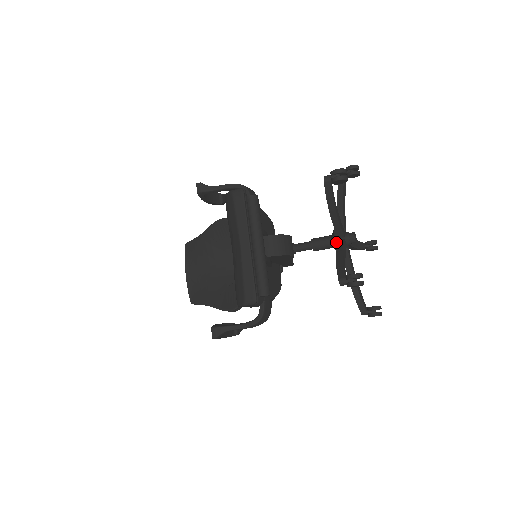
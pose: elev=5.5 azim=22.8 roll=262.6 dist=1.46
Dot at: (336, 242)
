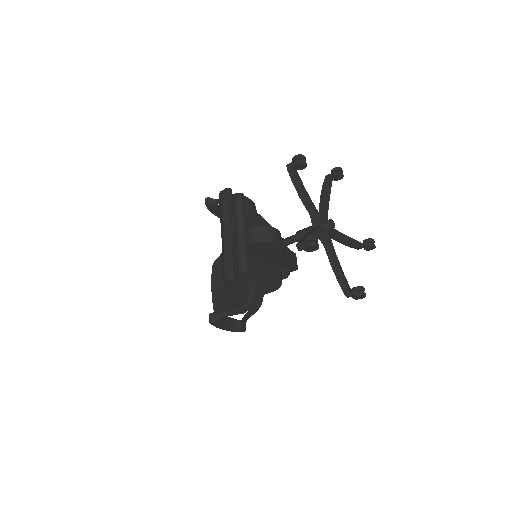
Dot at: (313, 228)
